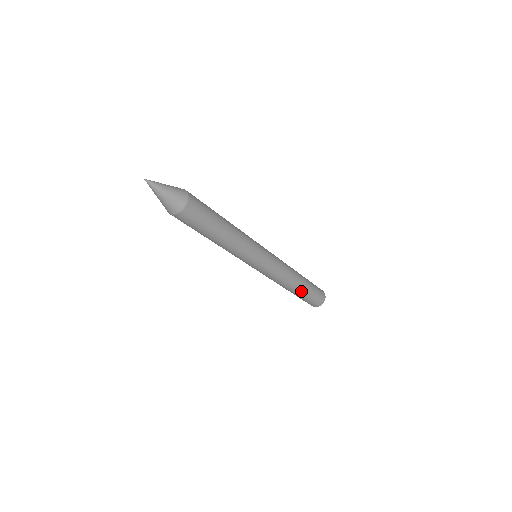
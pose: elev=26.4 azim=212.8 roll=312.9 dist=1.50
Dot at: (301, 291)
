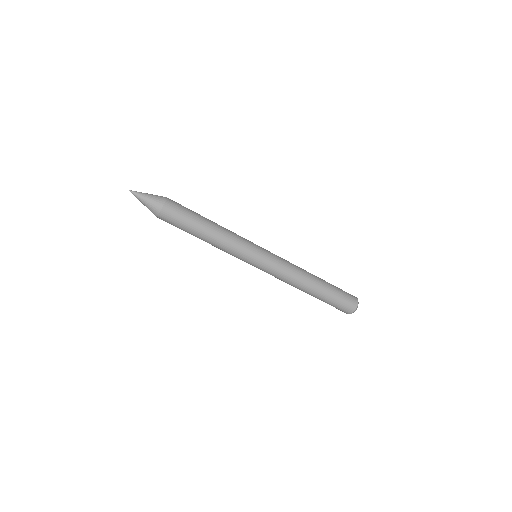
Dot at: (320, 291)
